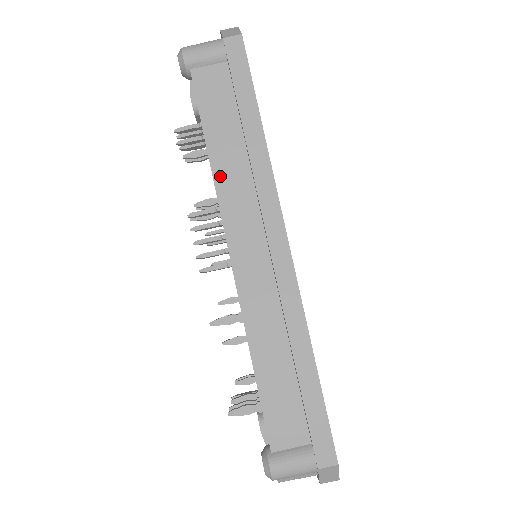
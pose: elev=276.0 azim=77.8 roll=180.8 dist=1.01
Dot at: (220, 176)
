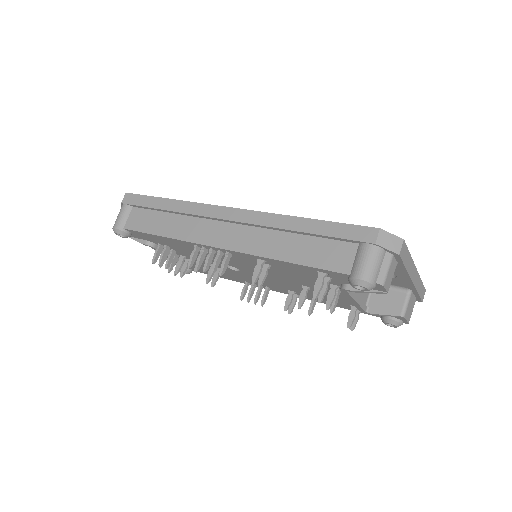
Dot at: (178, 235)
